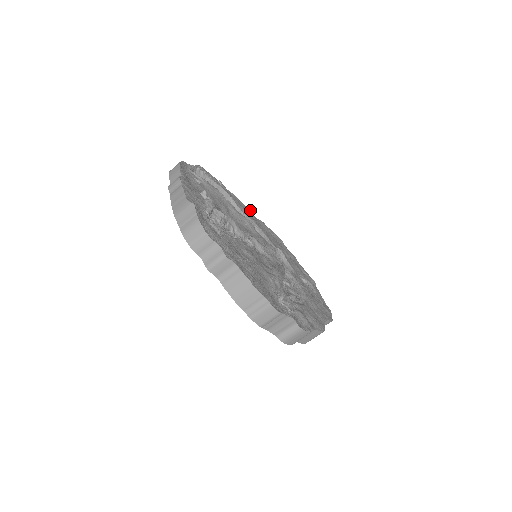
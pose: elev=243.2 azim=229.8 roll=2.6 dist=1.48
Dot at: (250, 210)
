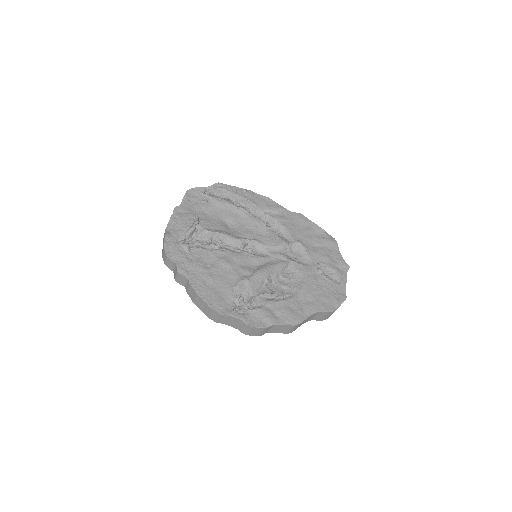
Dot at: (279, 207)
